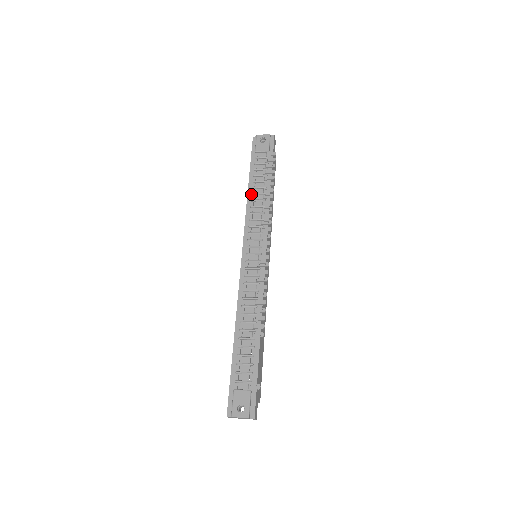
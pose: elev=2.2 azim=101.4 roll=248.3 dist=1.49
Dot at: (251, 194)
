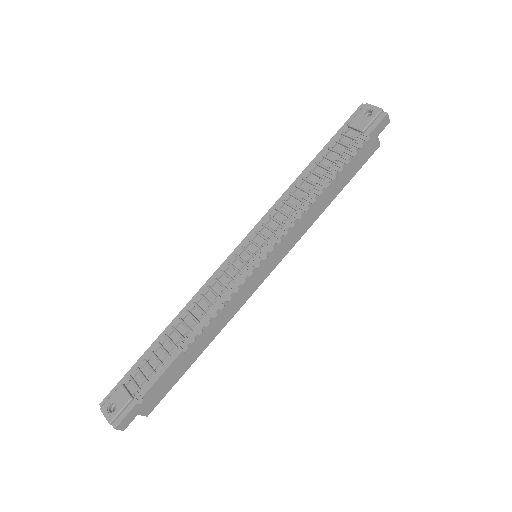
Dot at: (302, 177)
